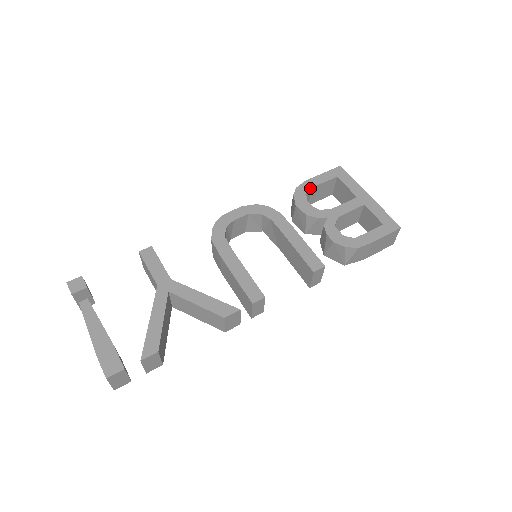
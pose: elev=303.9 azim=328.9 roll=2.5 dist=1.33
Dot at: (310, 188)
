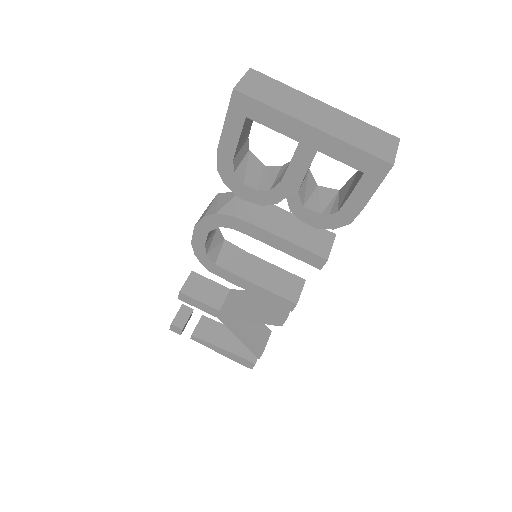
Dot at: (232, 162)
